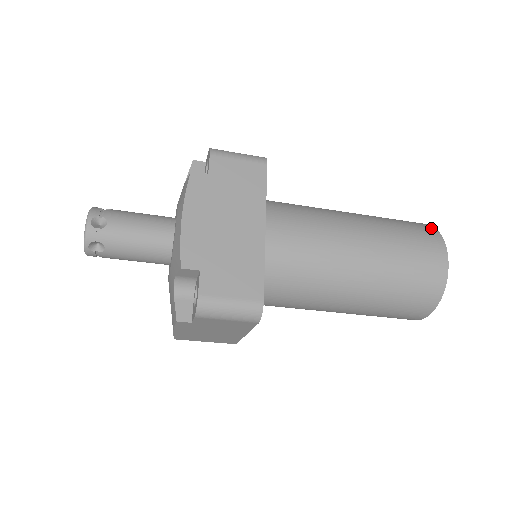
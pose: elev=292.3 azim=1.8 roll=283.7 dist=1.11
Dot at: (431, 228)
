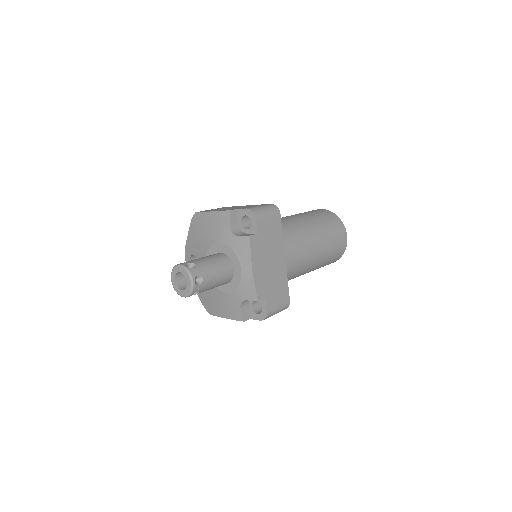
Dot at: (338, 219)
